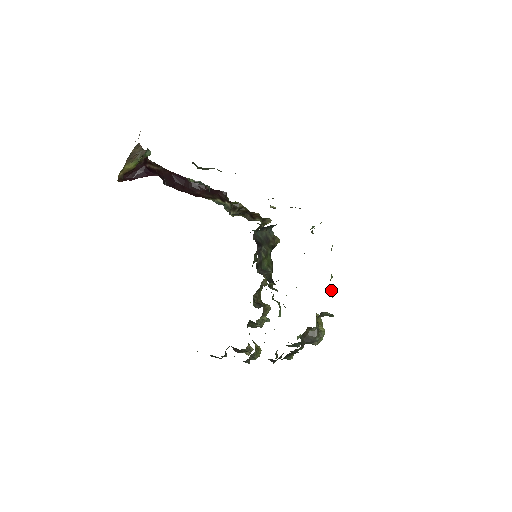
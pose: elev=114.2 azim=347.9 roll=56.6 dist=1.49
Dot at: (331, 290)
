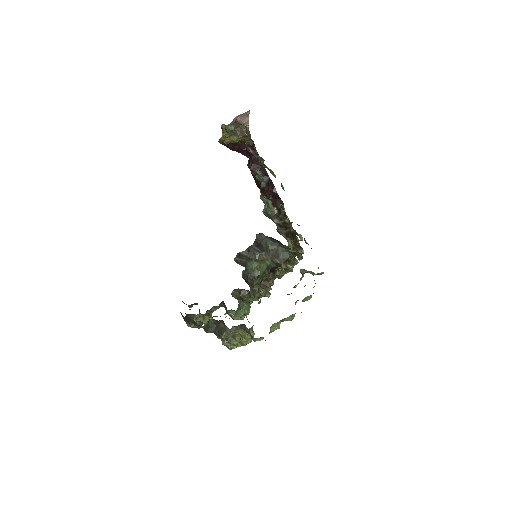
Dot at: (277, 325)
